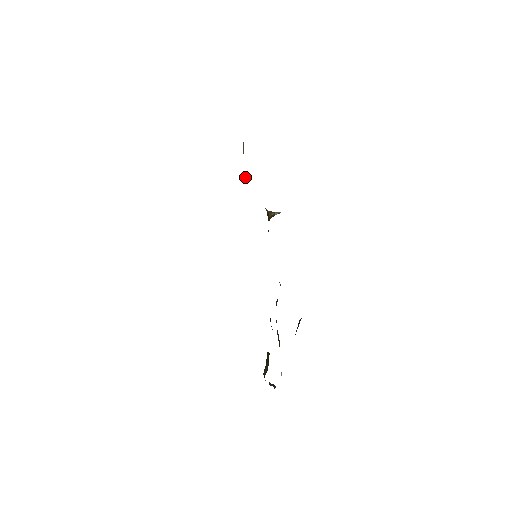
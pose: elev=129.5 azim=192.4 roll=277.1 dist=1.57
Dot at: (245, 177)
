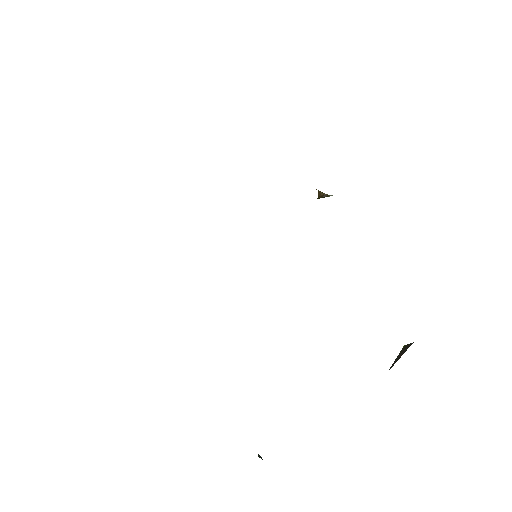
Dot at: occluded
